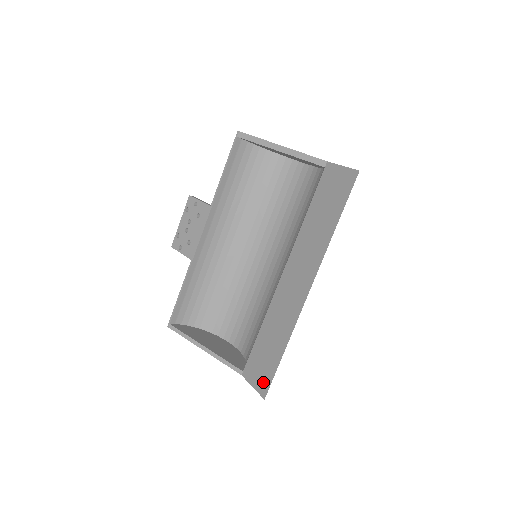
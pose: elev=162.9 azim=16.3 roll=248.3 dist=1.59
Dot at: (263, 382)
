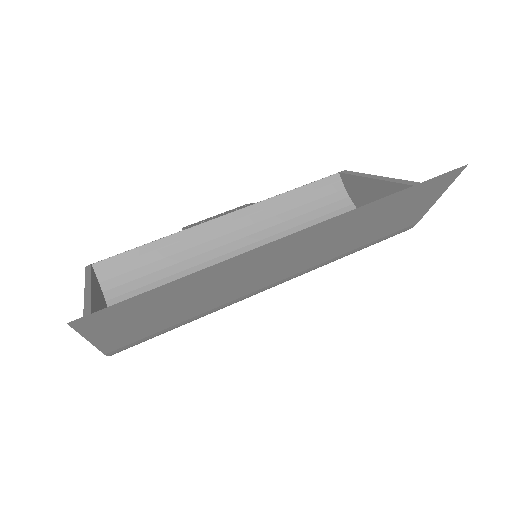
Dot at: occluded
